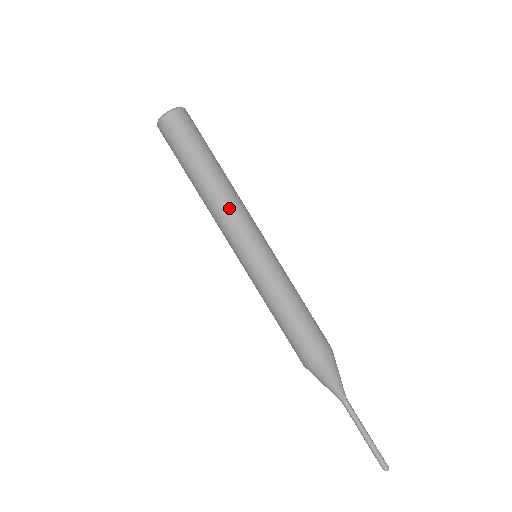
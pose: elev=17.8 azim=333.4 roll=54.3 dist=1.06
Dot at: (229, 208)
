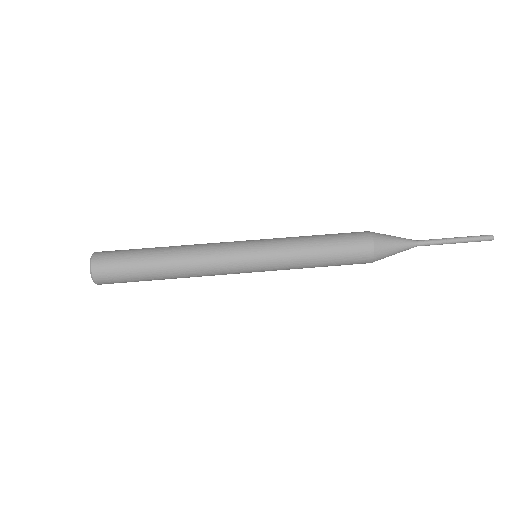
Dot at: (203, 258)
